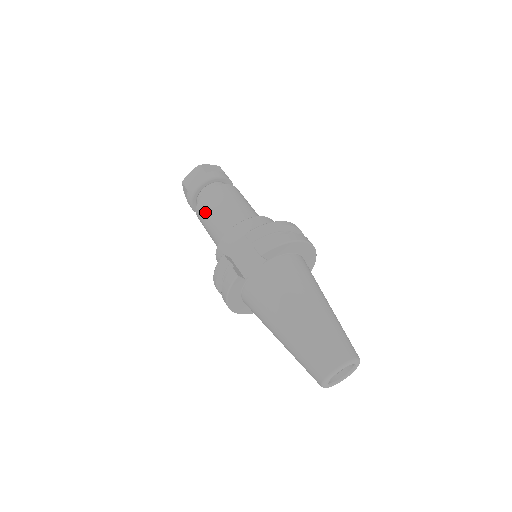
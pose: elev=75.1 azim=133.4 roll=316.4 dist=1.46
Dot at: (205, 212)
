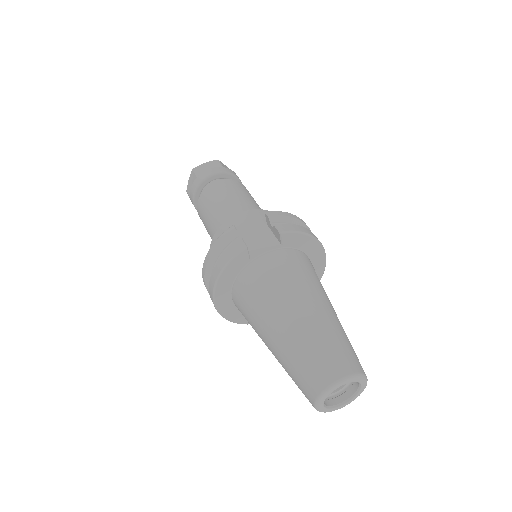
Dot at: (213, 197)
